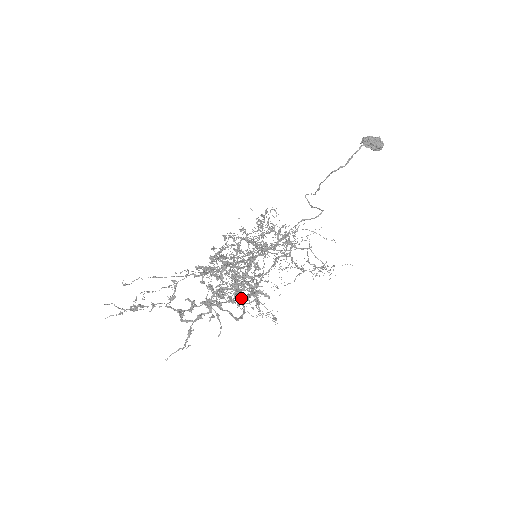
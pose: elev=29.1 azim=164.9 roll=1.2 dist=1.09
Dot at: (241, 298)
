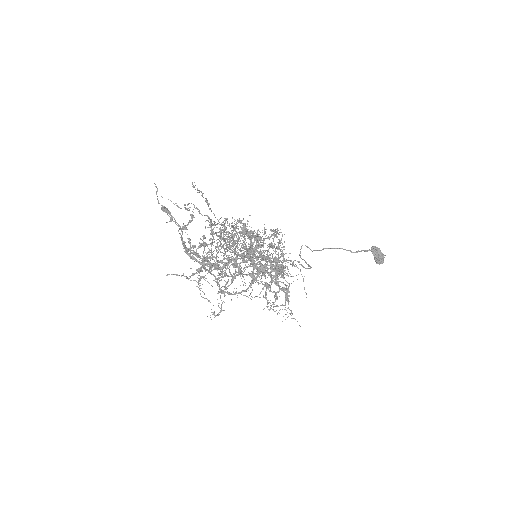
Dot at: occluded
